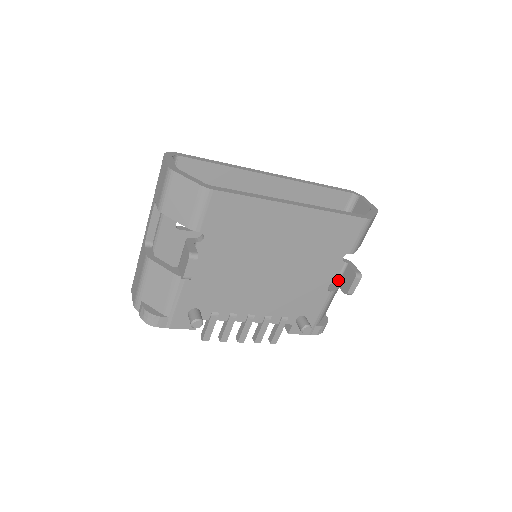
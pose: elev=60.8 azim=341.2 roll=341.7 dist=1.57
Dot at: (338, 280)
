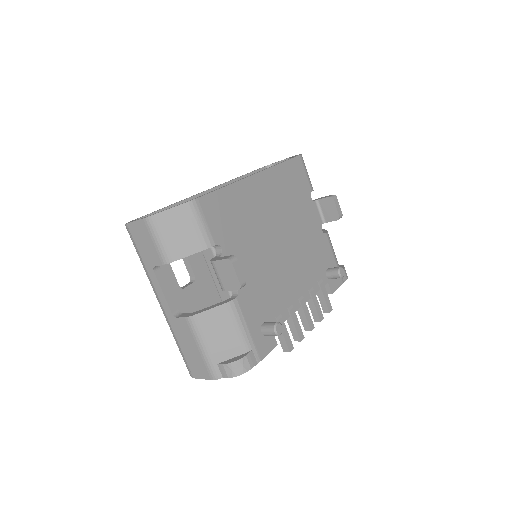
Dot at: (323, 219)
